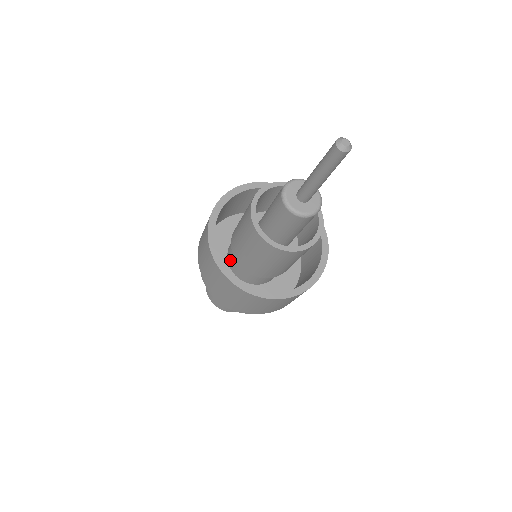
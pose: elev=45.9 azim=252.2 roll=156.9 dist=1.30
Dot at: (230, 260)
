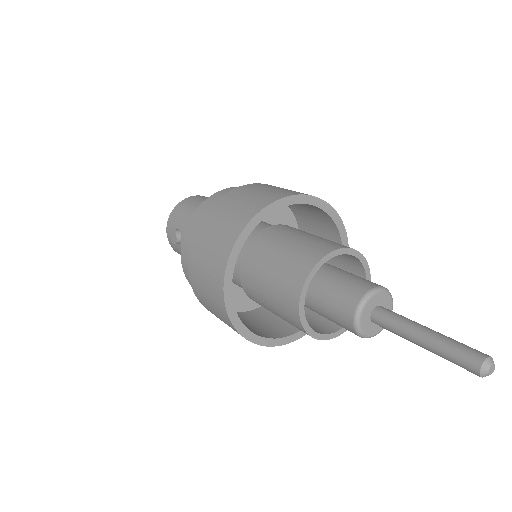
Dot at: occluded
